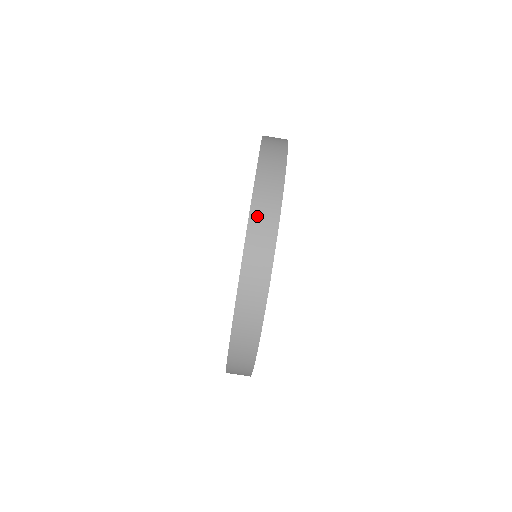
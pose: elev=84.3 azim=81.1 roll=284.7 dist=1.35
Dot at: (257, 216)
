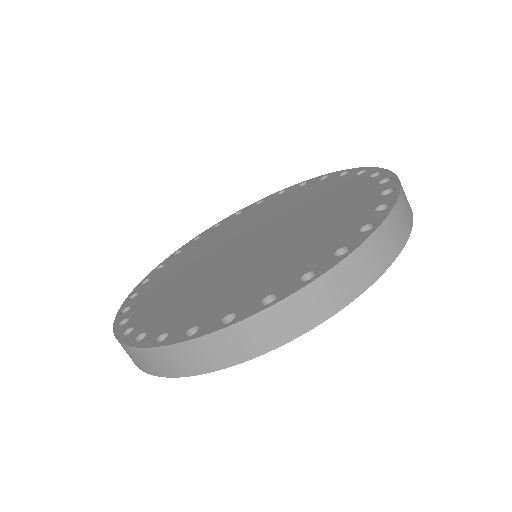
Dot at: (377, 242)
